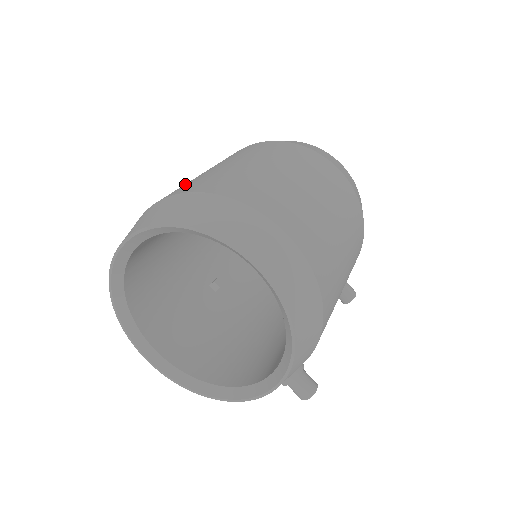
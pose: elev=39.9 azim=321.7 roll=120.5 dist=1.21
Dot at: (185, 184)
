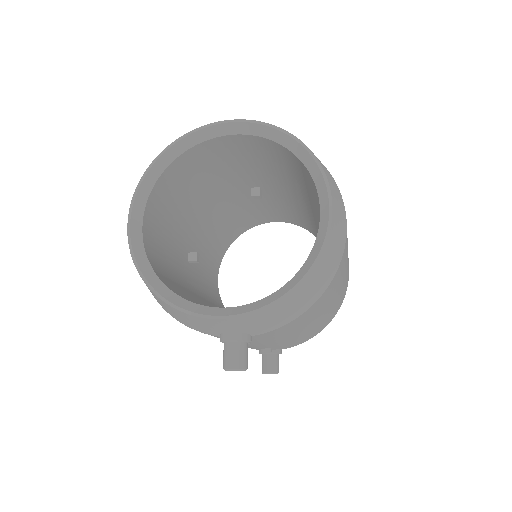
Dot at: occluded
